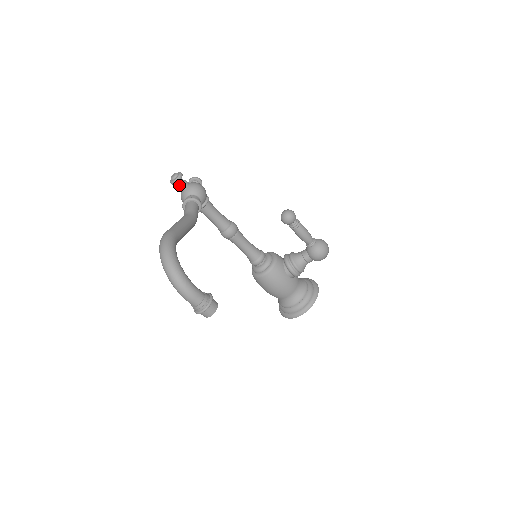
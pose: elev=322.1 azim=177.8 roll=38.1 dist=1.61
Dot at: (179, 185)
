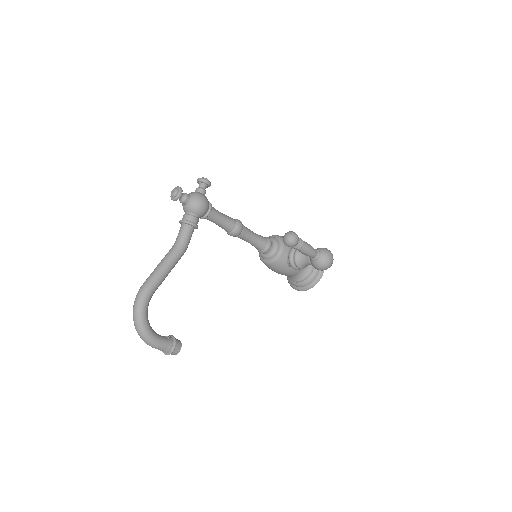
Dot at: (179, 199)
